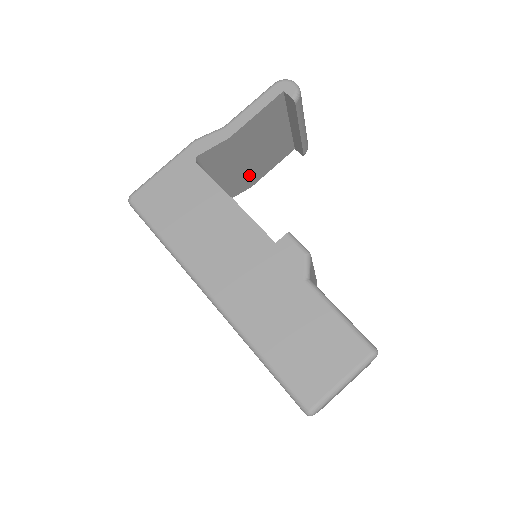
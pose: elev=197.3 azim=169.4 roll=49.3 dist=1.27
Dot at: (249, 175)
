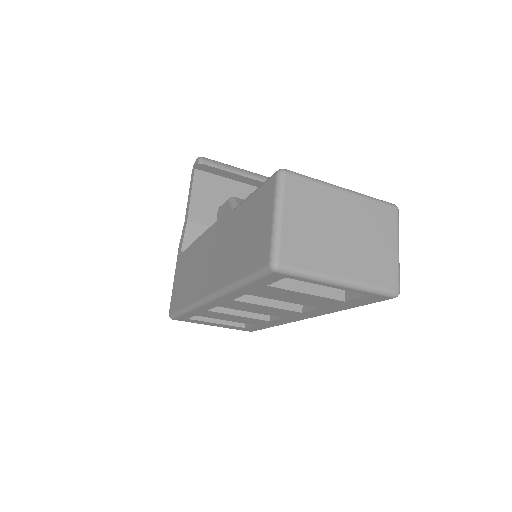
Dot at: occluded
